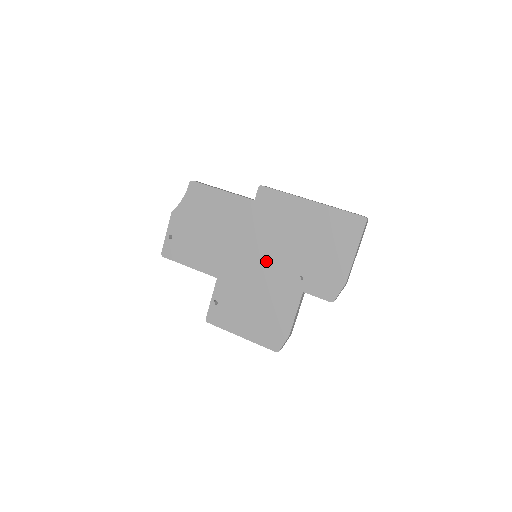
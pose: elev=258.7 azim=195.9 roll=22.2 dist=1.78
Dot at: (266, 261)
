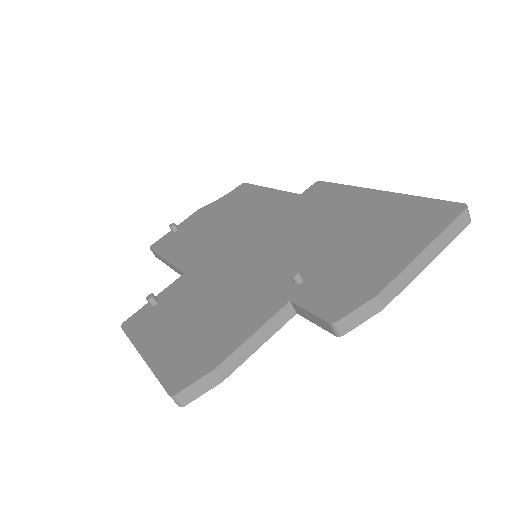
Dot at: (264, 256)
